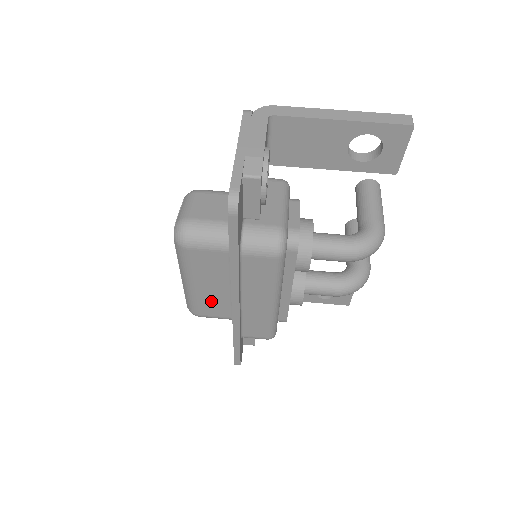
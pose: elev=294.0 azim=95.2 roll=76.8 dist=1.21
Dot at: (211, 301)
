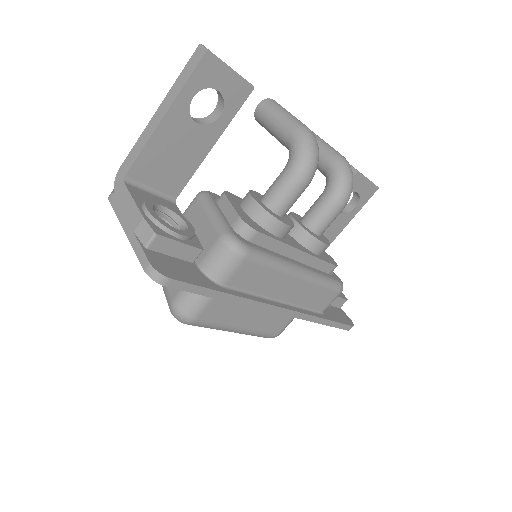
Dot at: (268, 320)
